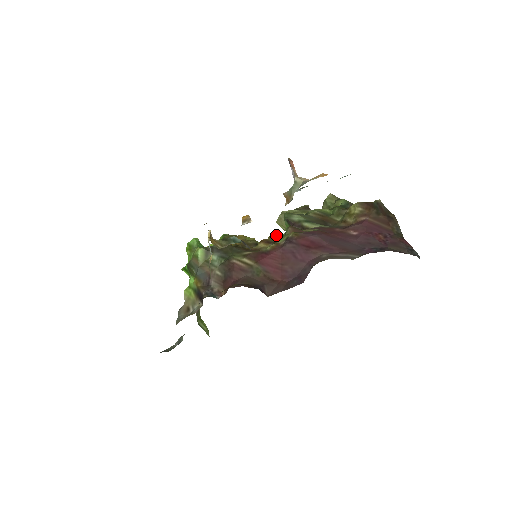
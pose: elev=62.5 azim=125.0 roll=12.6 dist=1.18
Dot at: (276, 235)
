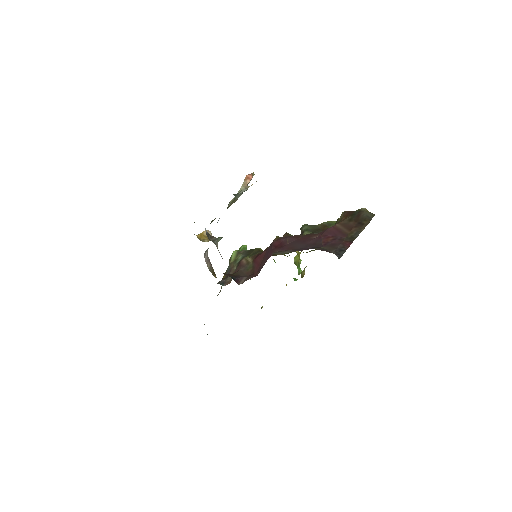
Dot at: occluded
